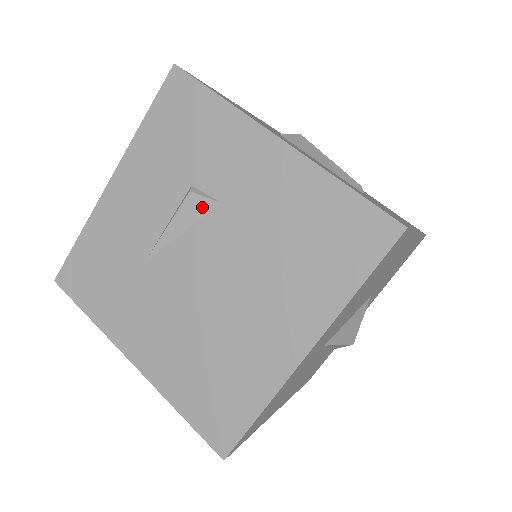
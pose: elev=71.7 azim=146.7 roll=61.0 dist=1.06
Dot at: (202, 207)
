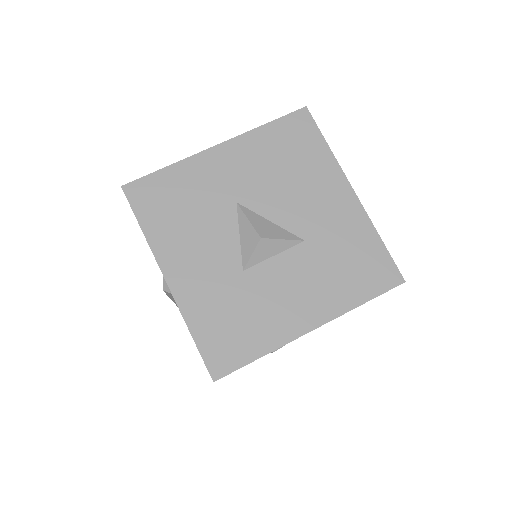
Dot at: occluded
